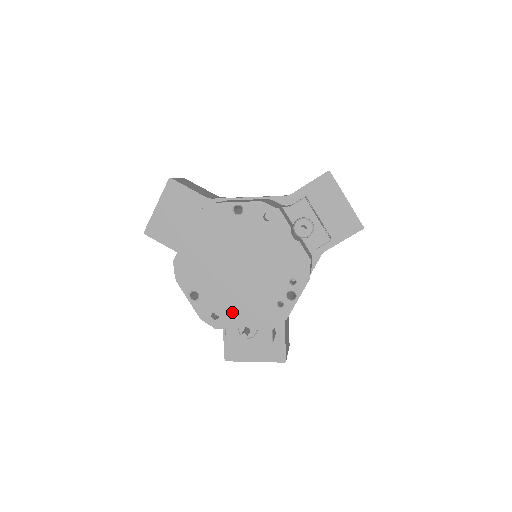
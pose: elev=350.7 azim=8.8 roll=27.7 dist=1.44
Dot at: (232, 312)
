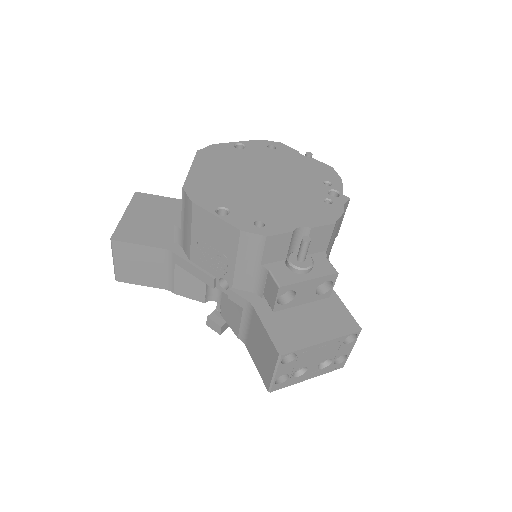
Dot at: (278, 217)
